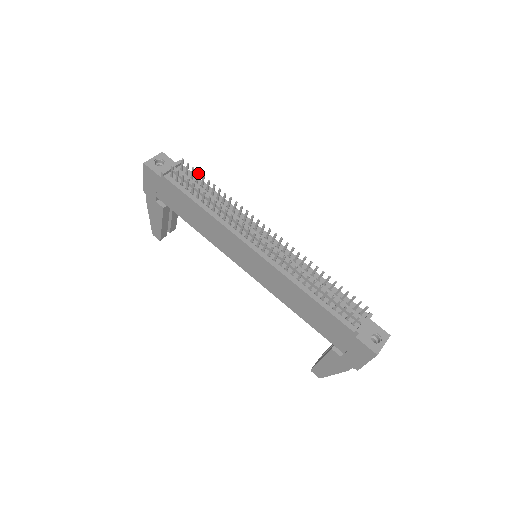
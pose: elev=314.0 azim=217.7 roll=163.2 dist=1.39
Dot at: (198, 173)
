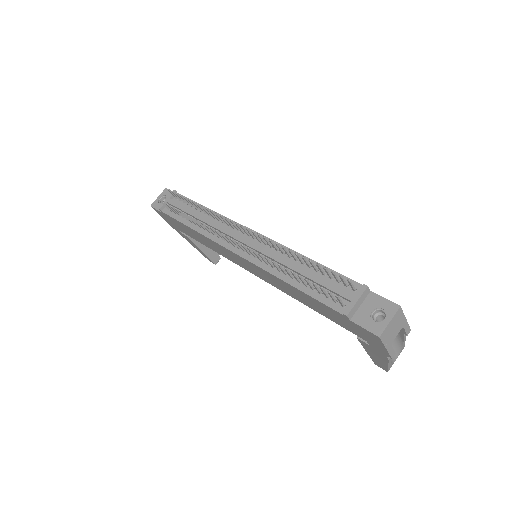
Dot at: (181, 197)
